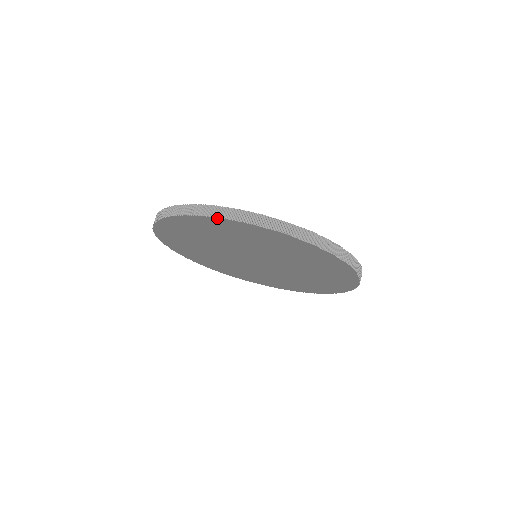
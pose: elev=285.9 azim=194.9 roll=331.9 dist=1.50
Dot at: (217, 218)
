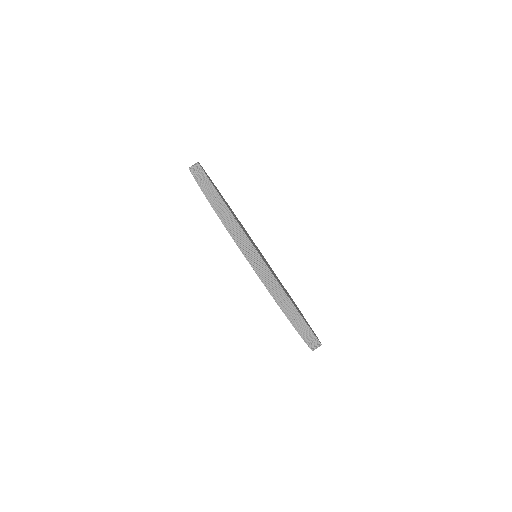
Dot at: (299, 334)
